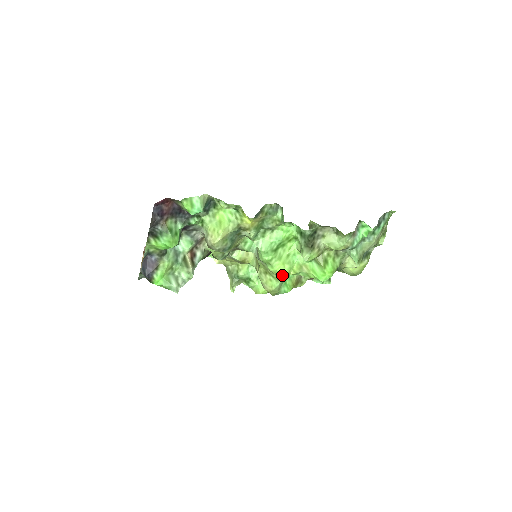
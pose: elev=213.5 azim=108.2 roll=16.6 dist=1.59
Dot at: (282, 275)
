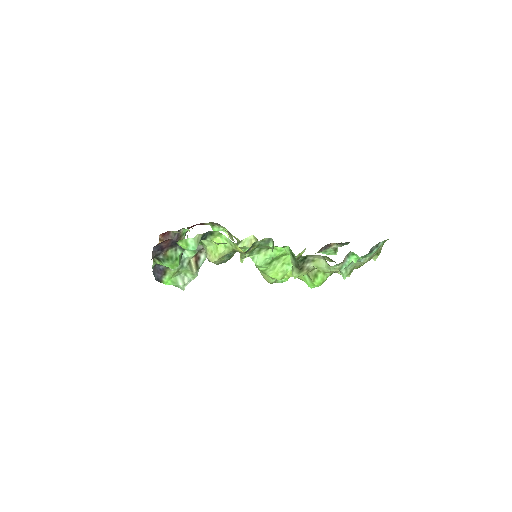
Dot at: occluded
